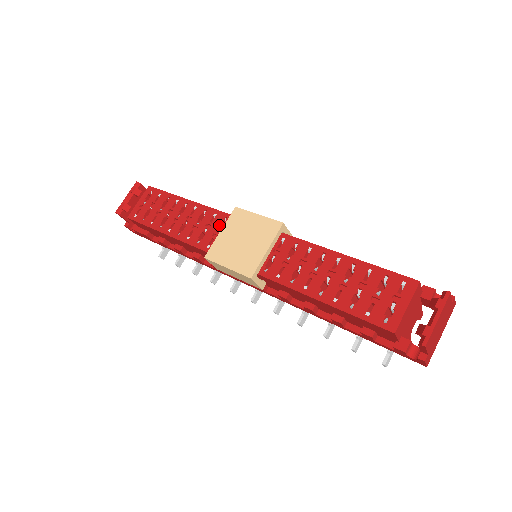
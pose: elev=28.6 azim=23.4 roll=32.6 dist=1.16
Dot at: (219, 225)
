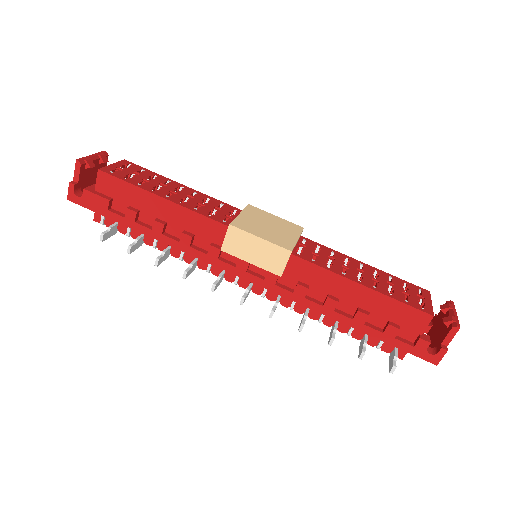
Dot at: (230, 212)
